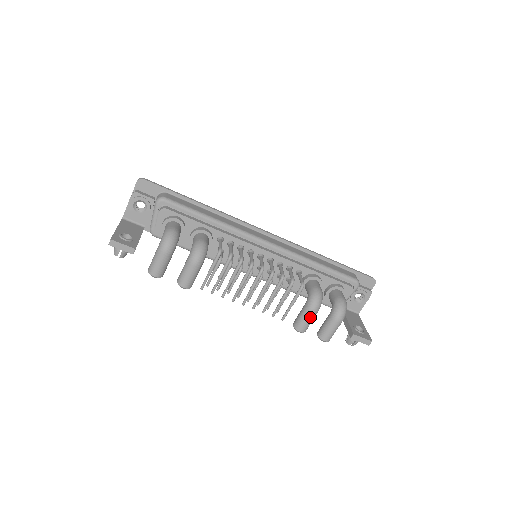
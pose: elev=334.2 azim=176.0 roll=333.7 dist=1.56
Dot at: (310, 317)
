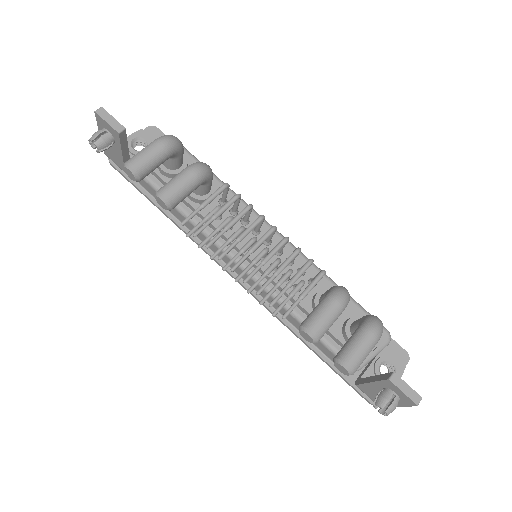
Dot at: (331, 310)
